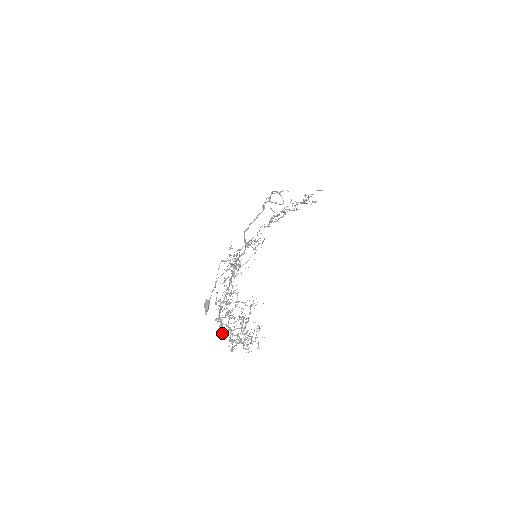
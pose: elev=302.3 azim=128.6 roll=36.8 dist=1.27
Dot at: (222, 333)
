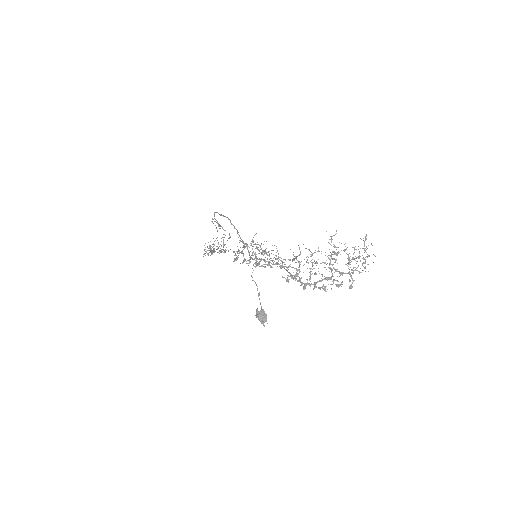
Dot at: (325, 288)
